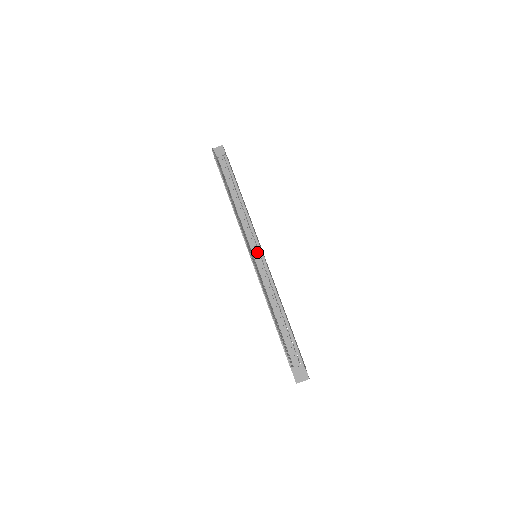
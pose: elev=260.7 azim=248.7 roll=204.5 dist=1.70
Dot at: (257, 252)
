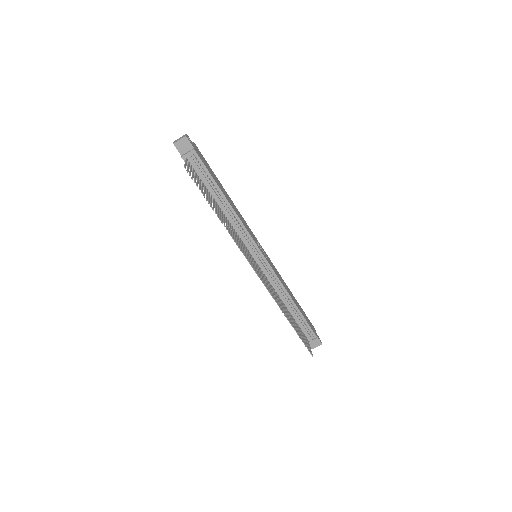
Dot at: (258, 255)
